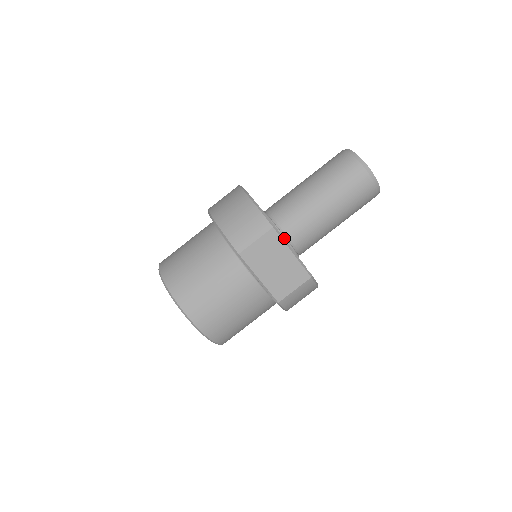
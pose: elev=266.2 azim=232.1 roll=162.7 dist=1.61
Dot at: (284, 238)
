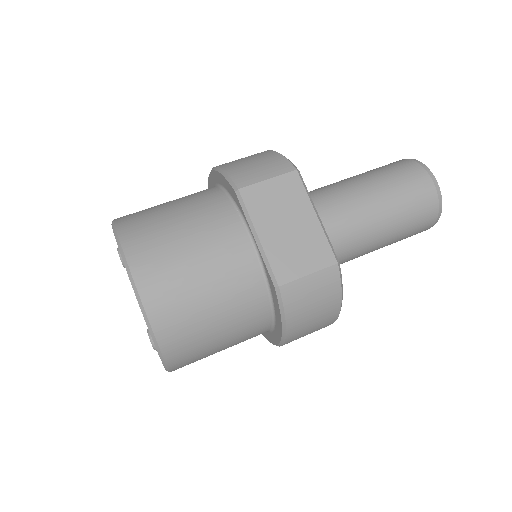
Dot at: occluded
